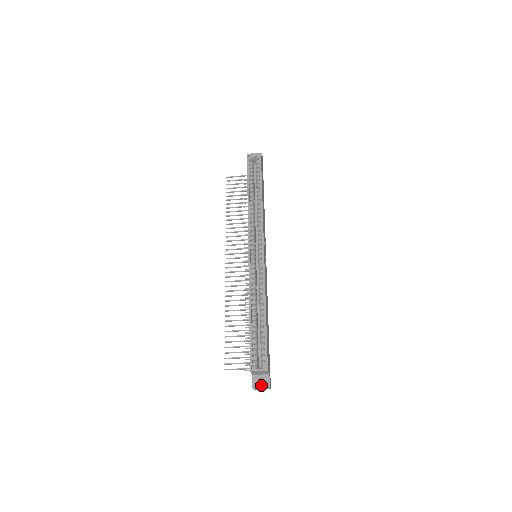
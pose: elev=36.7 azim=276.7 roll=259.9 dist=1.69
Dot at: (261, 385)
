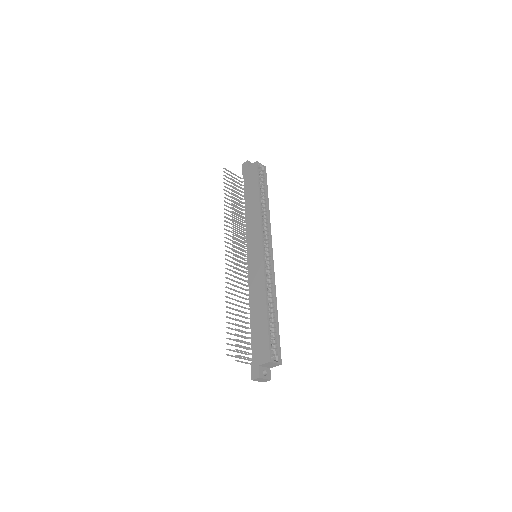
Dot at: (265, 377)
